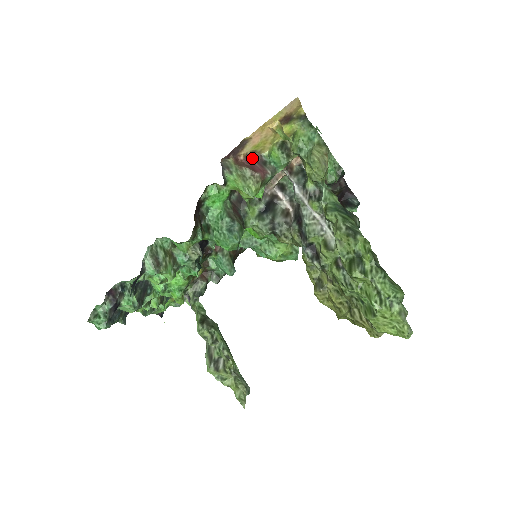
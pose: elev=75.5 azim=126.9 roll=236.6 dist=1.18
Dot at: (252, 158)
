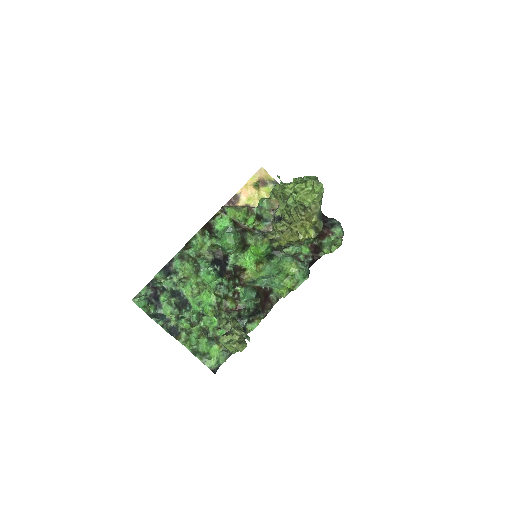
Dot at: occluded
